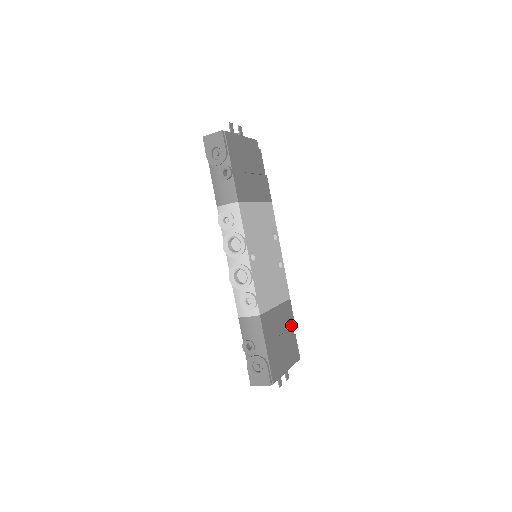
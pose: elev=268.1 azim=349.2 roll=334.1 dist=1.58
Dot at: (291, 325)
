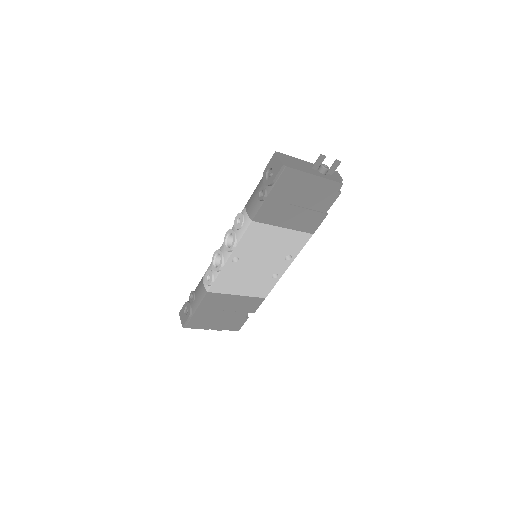
Dot at: (248, 311)
